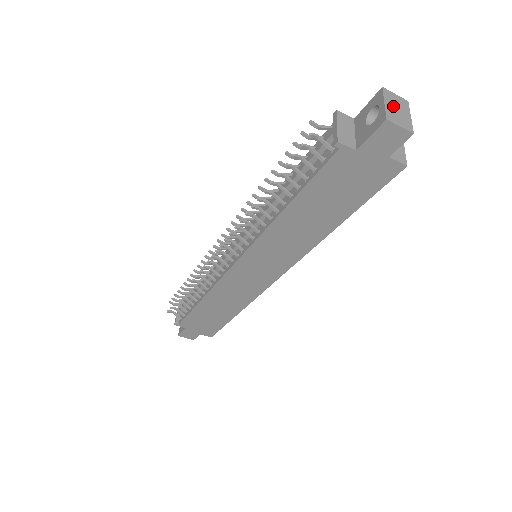
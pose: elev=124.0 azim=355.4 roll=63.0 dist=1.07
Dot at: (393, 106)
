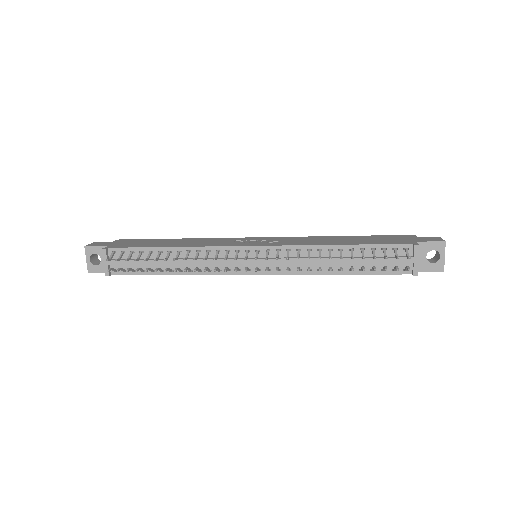
Dot at: (443, 254)
